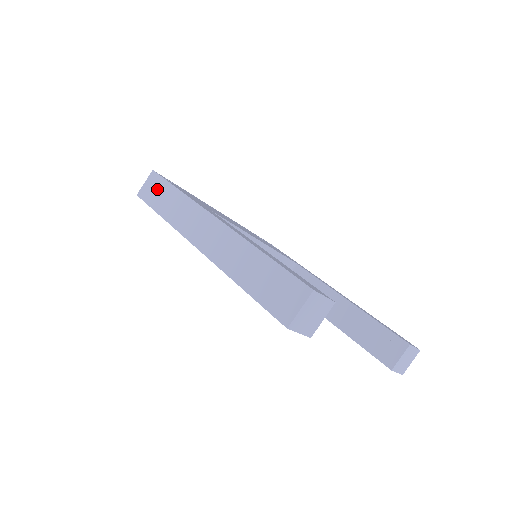
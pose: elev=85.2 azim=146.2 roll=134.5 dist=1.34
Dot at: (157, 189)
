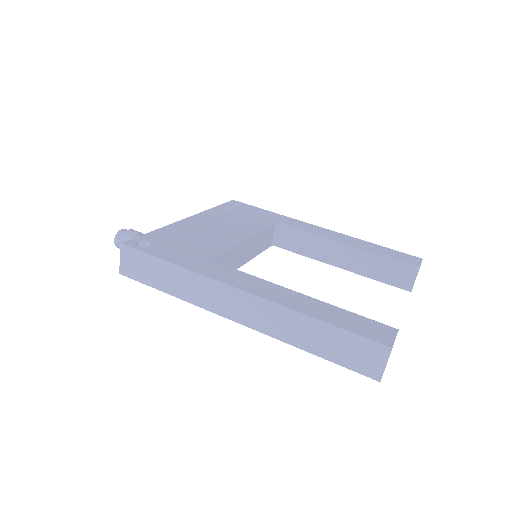
Dot at: (143, 266)
